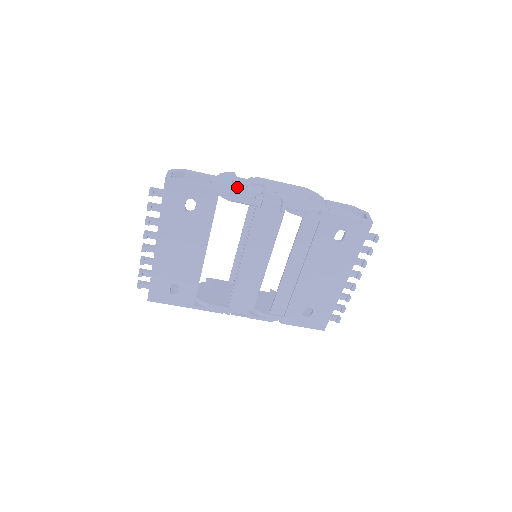
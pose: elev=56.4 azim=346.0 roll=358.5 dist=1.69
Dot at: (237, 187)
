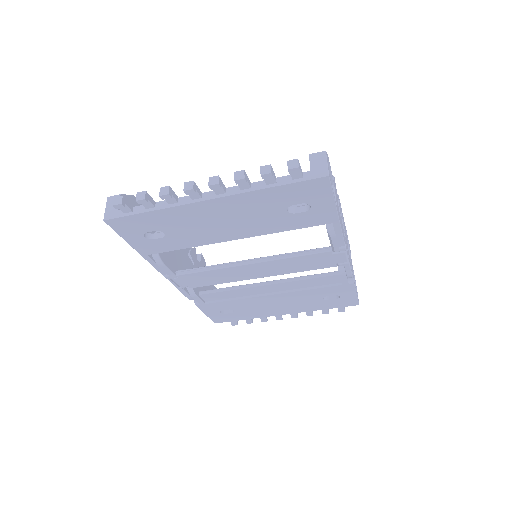
Dot at: occluded
